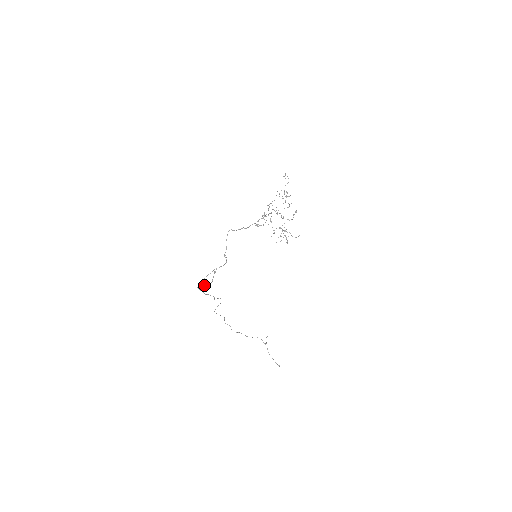
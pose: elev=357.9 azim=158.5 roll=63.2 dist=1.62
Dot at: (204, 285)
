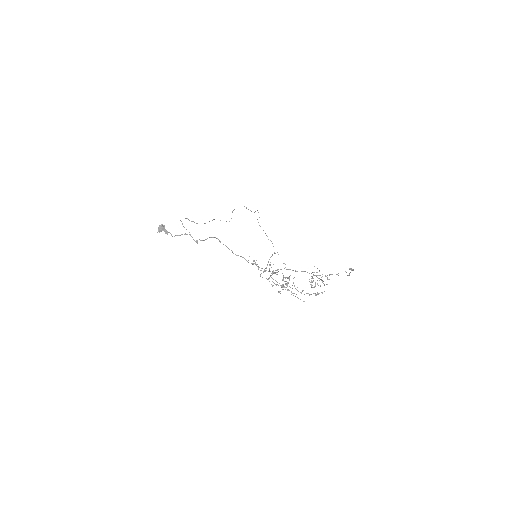
Dot at: (165, 230)
